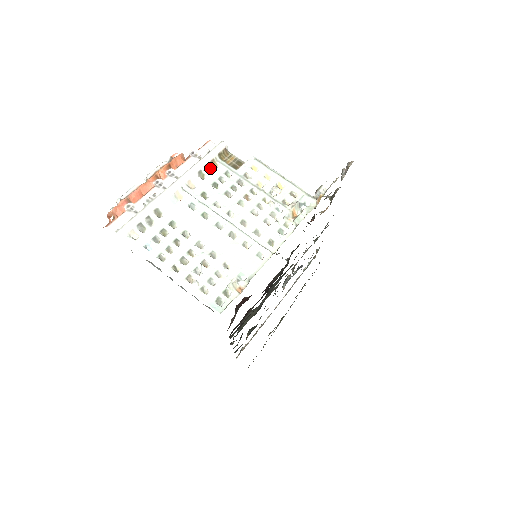
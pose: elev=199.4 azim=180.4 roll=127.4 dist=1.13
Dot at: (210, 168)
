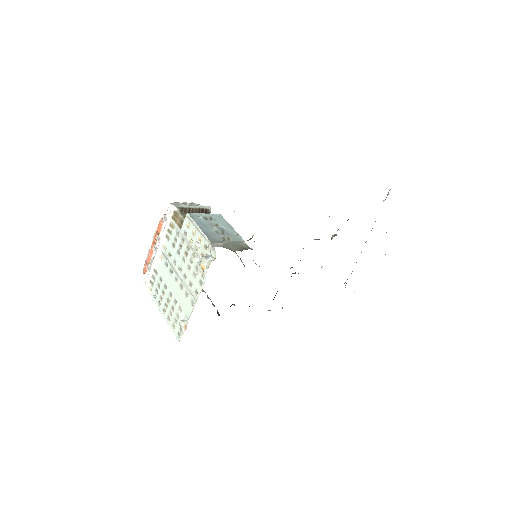
Dot at: (171, 230)
